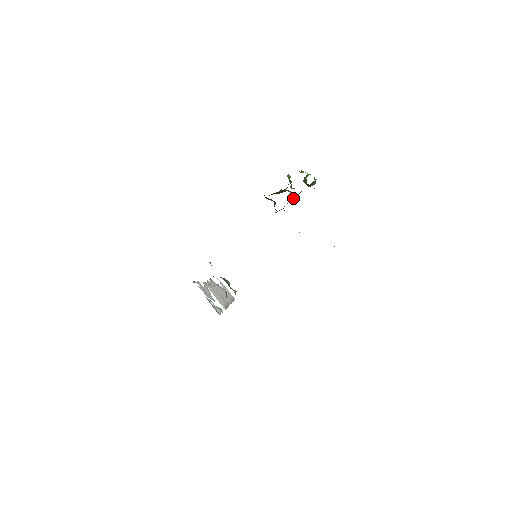
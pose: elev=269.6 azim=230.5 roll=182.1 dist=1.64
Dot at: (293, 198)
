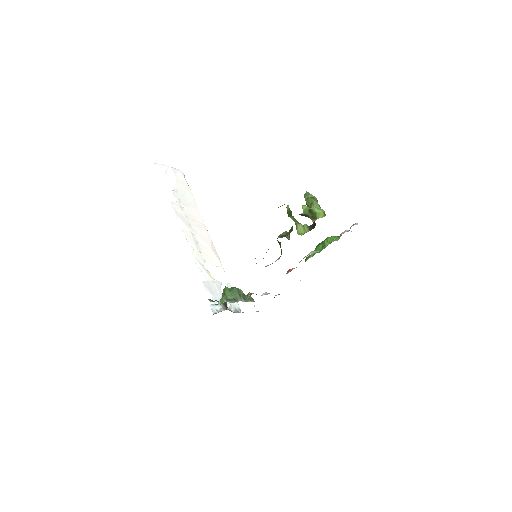
Dot at: occluded
